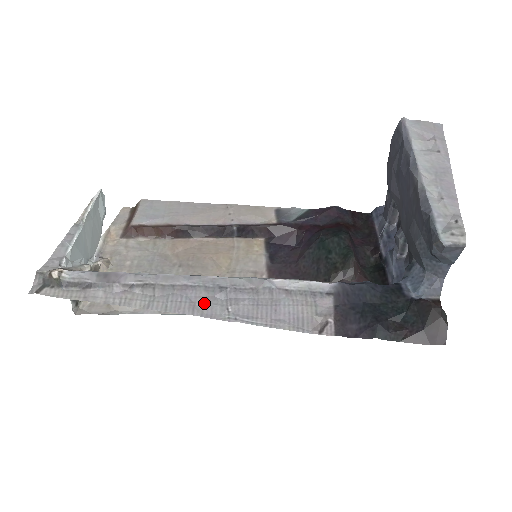
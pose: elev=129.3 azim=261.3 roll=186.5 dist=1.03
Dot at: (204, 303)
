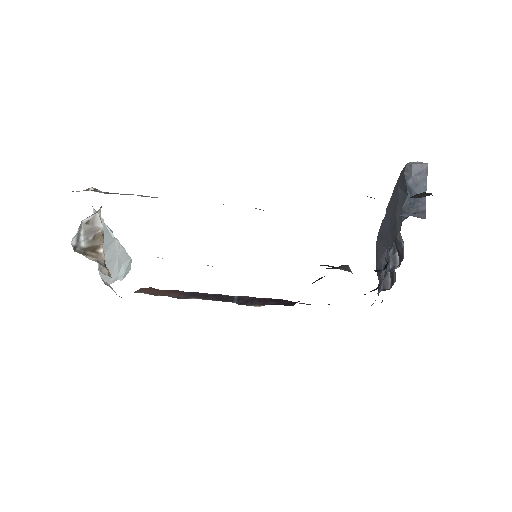
Dot at: occluded
